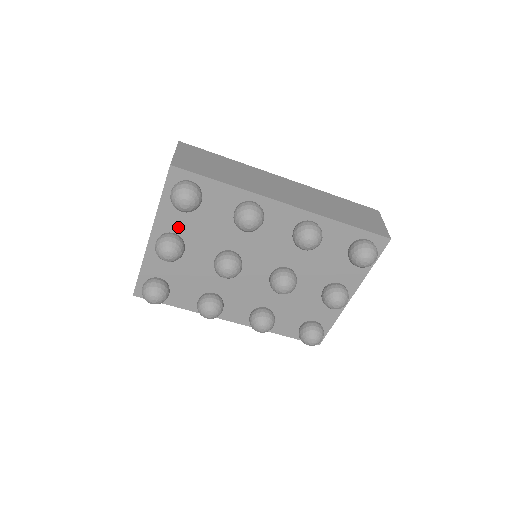
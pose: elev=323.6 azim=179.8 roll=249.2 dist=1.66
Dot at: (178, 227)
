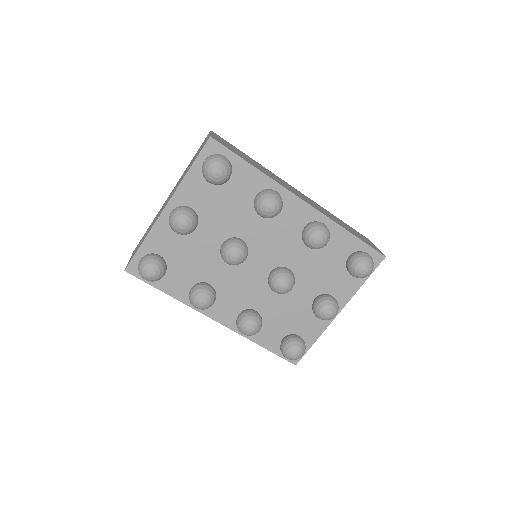
Dot at: (197, 202)
